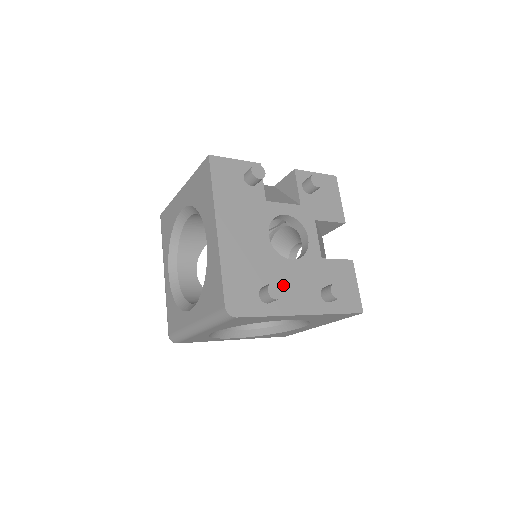
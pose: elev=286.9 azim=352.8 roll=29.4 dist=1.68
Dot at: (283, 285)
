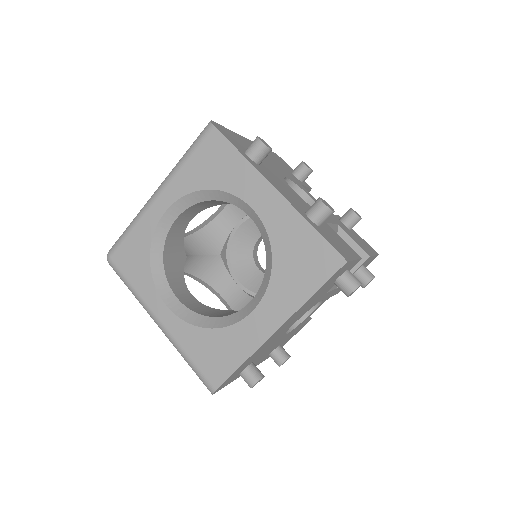
Dot at: occluded
